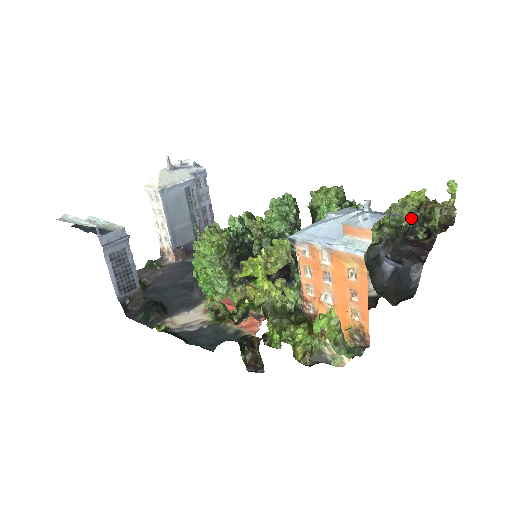
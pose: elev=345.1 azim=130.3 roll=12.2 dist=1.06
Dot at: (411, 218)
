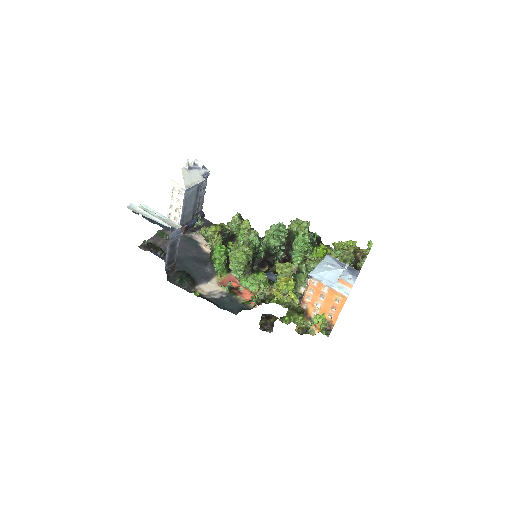
Dot at: (351, 260)
